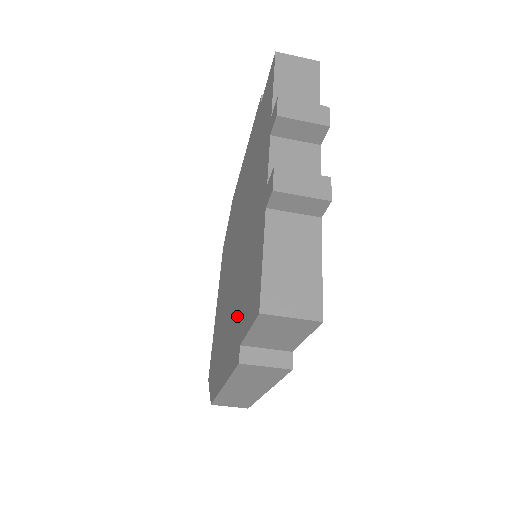
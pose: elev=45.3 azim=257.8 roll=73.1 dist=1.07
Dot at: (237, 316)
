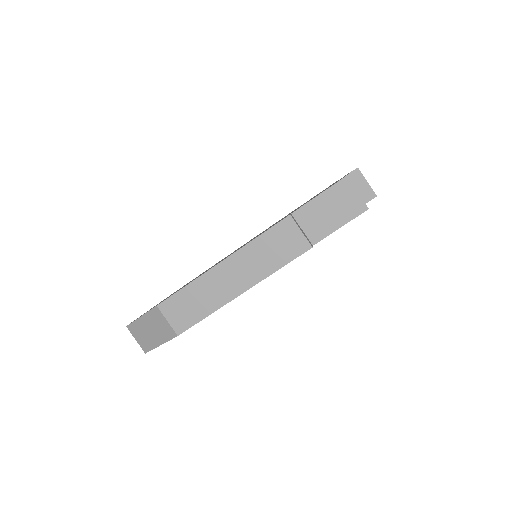
Dot at: occluded
